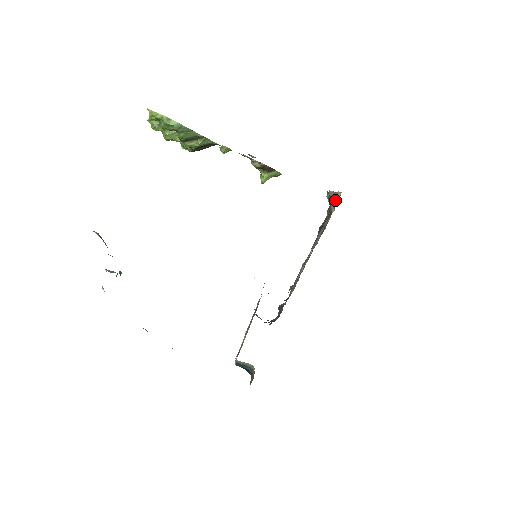
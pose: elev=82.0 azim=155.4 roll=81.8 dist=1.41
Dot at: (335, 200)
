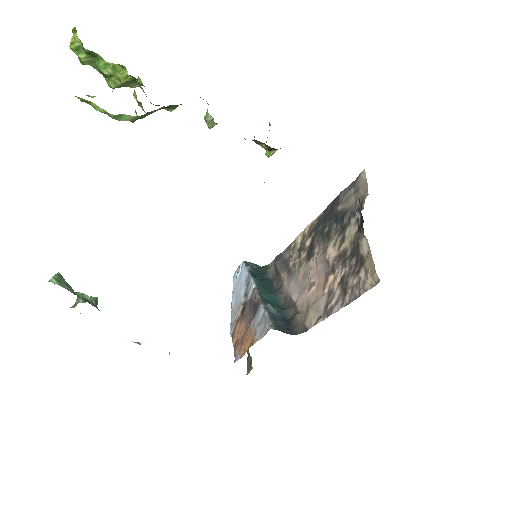
Dot at: (368, 265)
